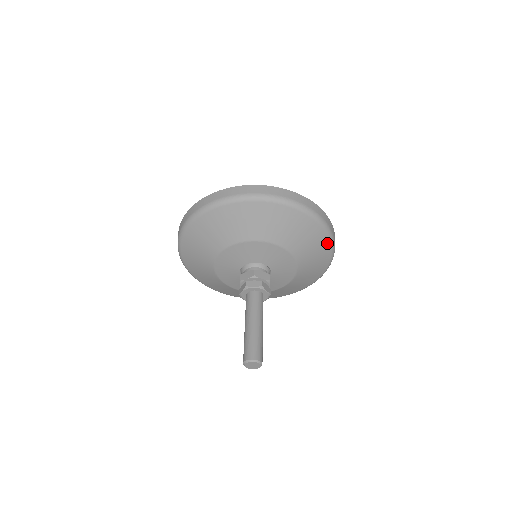
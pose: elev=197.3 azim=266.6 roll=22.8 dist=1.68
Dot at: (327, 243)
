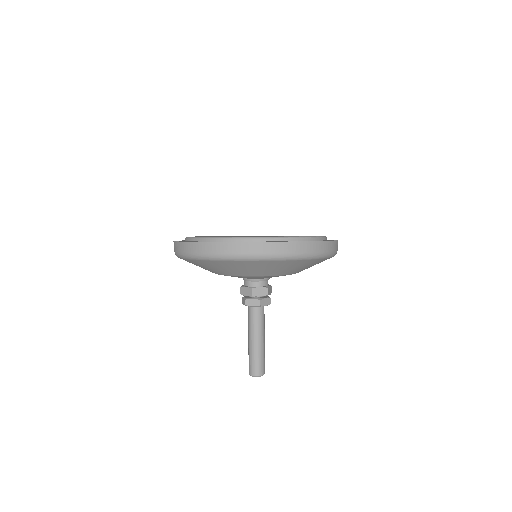
Dot at: occluded
